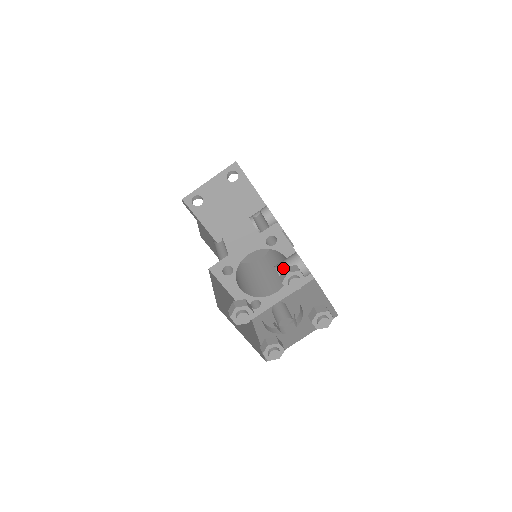
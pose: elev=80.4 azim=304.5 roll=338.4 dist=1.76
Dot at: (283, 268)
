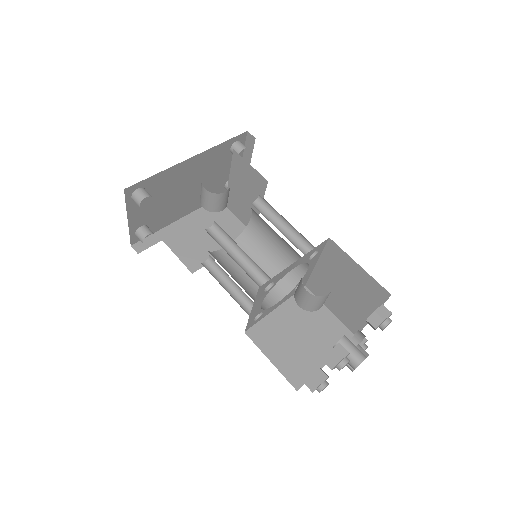
Dot at: (307, 307)
